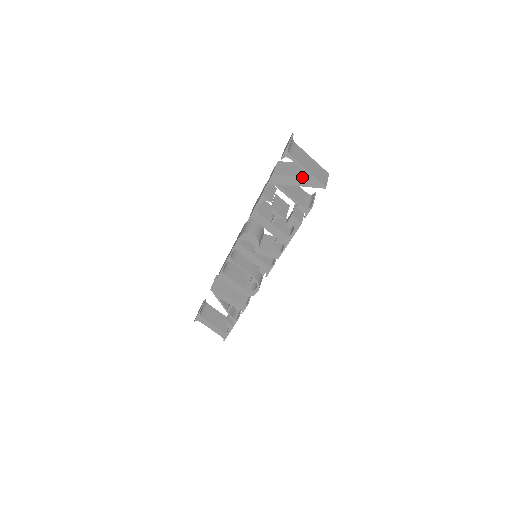
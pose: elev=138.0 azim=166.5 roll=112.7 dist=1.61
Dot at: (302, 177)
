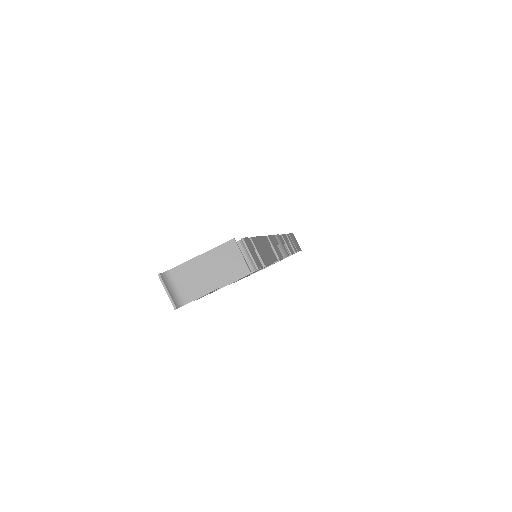
Dot at: occluded
